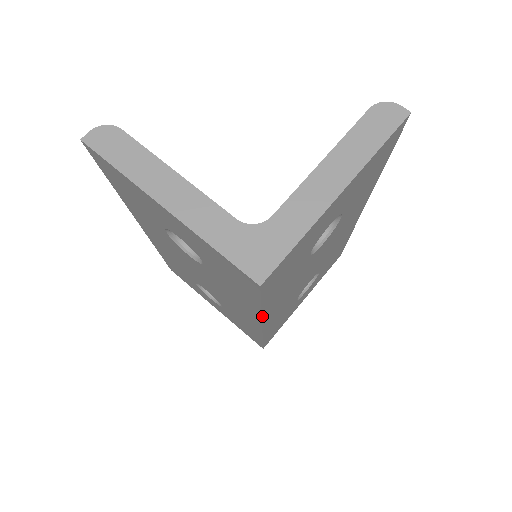
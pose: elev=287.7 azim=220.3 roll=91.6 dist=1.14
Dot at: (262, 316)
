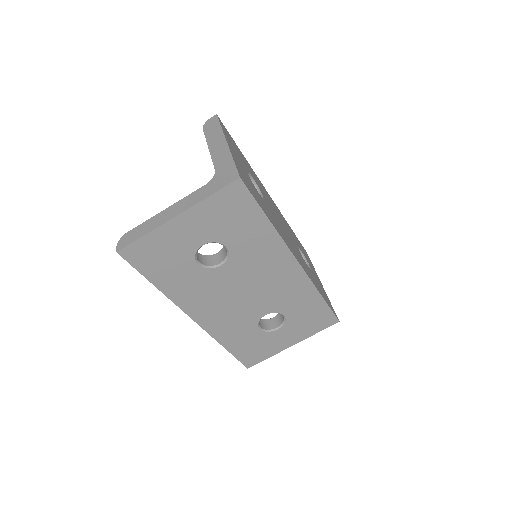
Dot at: (280, 235)
